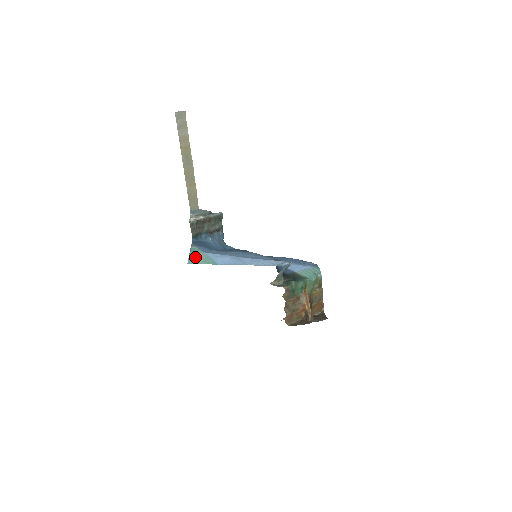
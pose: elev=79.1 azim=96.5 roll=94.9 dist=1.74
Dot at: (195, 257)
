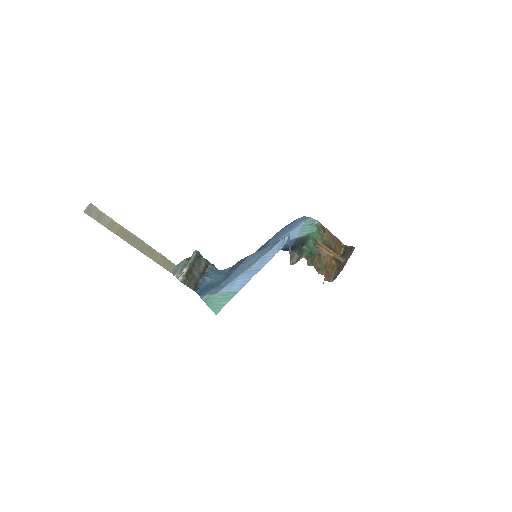
Dot at: (215, 304)
